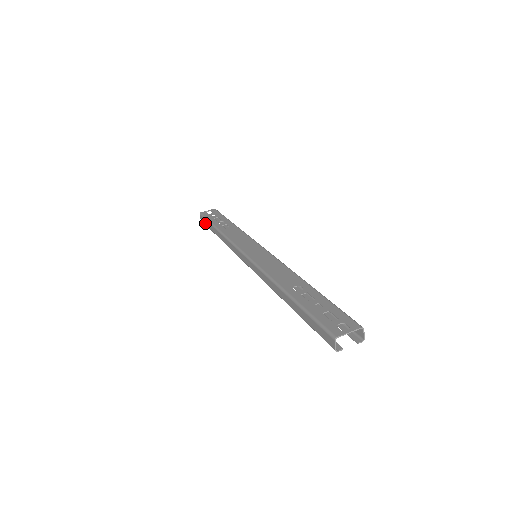
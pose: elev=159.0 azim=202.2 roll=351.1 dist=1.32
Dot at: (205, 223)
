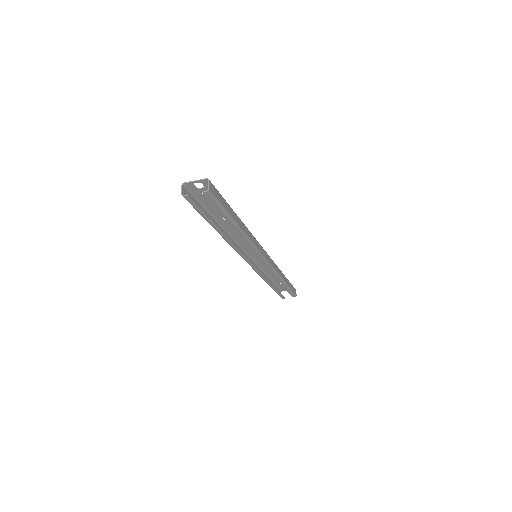
Dot at: occluded
